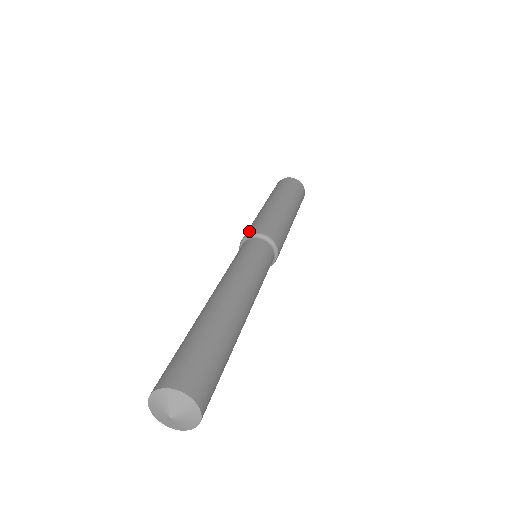
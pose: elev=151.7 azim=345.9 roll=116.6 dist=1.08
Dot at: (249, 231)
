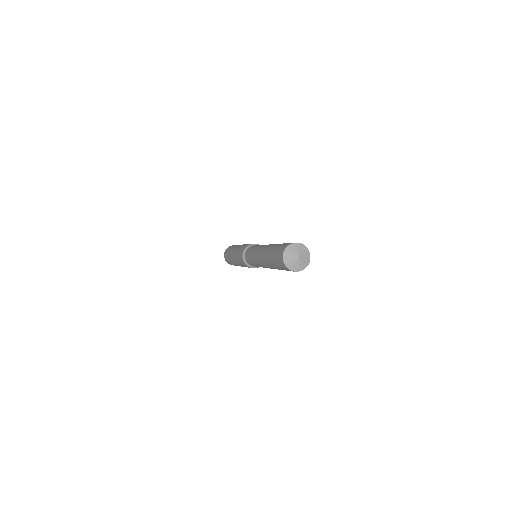
Dot at: (241, 254)
